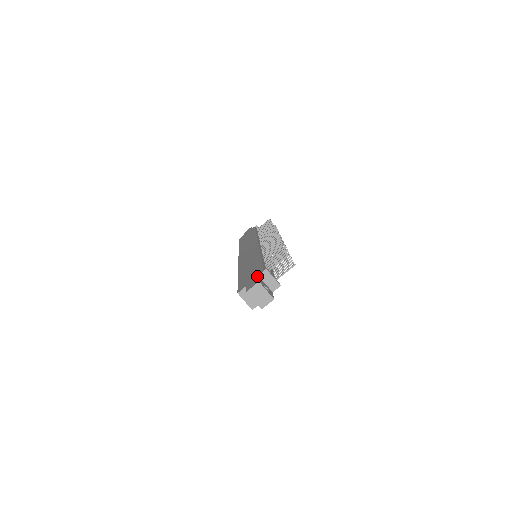
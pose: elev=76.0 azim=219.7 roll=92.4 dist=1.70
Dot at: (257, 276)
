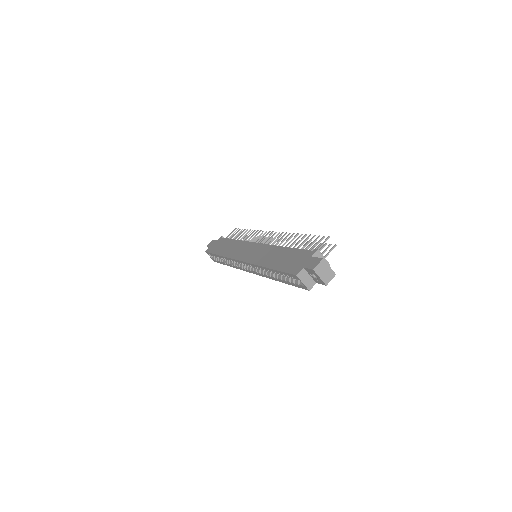
Dot at: (312, 257)
